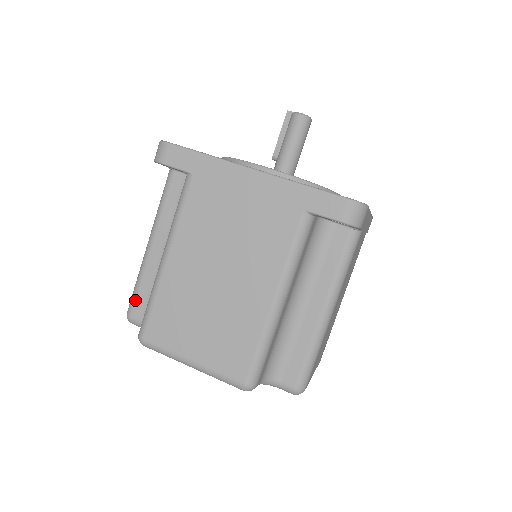
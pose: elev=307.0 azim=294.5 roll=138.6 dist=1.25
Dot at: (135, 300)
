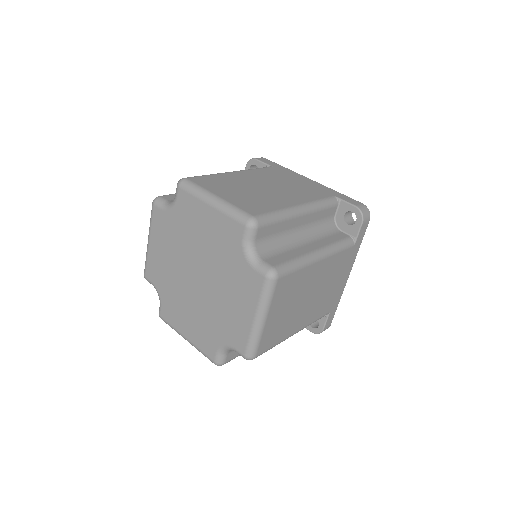
Dot at: (172, 194)
